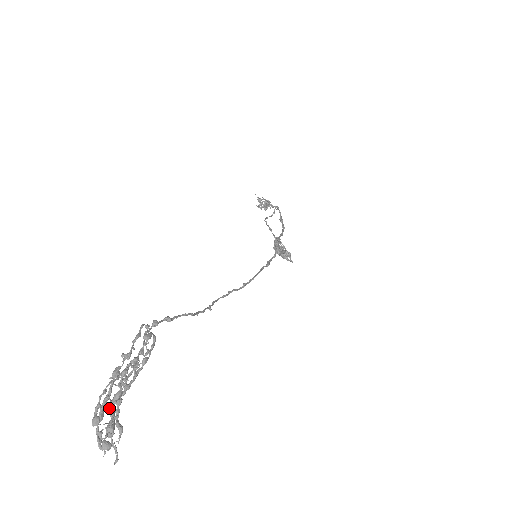
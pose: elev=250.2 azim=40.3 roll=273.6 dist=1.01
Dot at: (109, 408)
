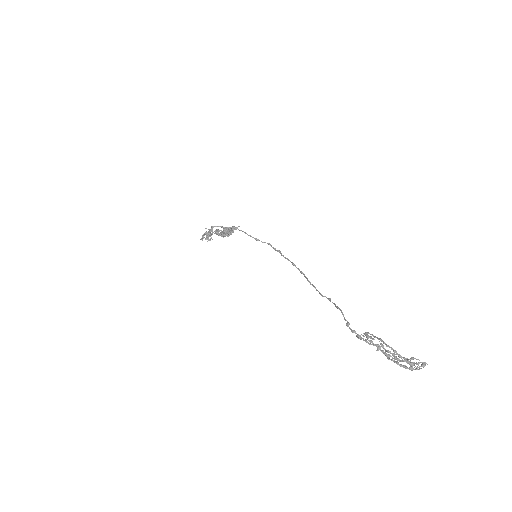
Dot at: (406, 361)
